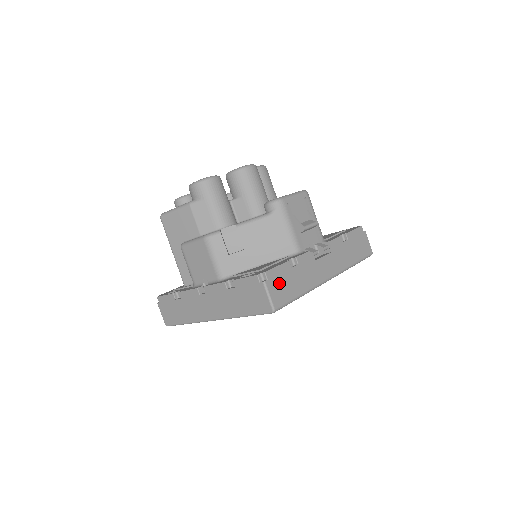
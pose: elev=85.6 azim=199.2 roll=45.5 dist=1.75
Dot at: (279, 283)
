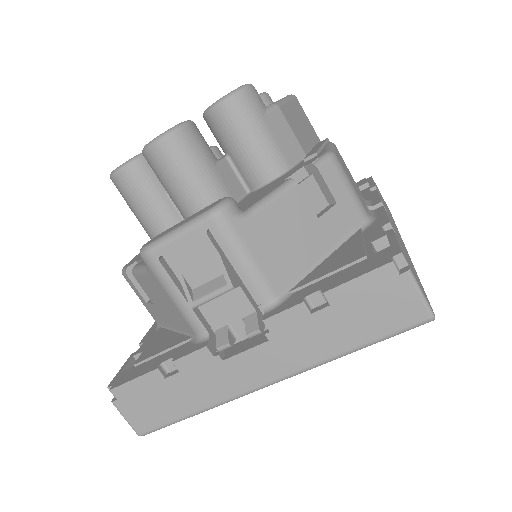
Dot at: (141, 402)
